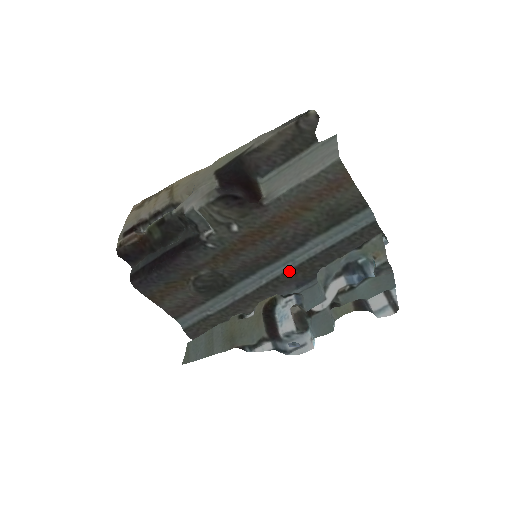
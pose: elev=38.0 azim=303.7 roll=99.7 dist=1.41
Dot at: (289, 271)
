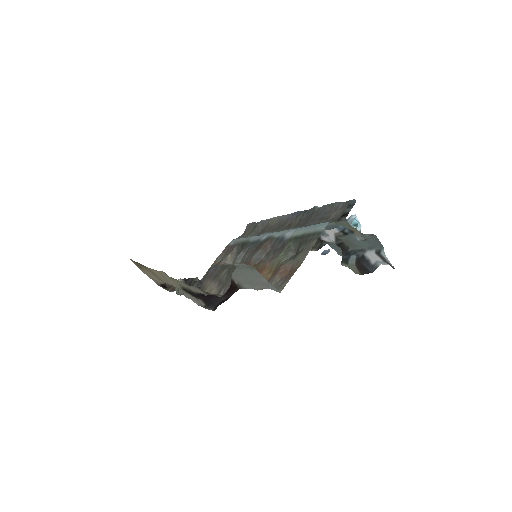
Dot at: occluded
